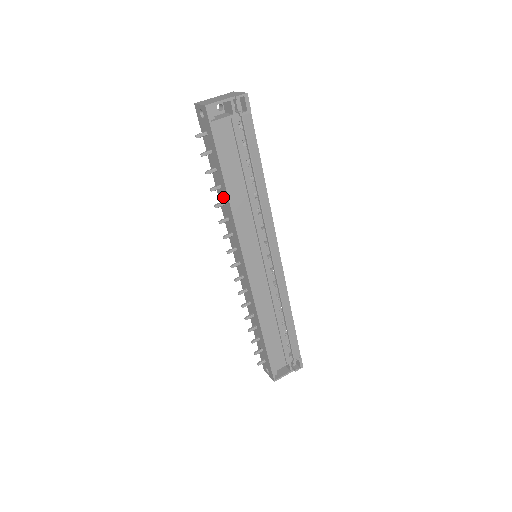
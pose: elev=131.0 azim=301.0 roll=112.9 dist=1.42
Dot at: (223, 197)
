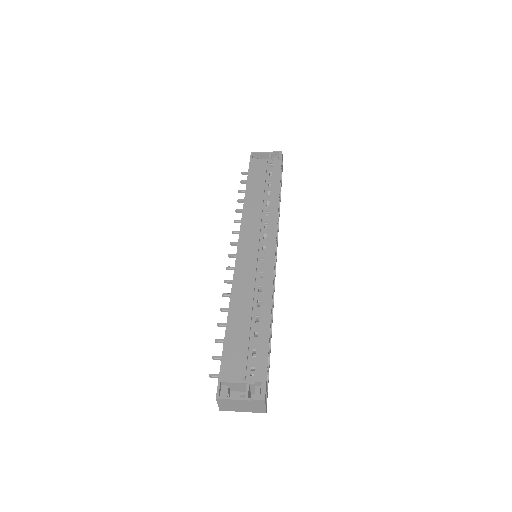
Dot at: occluded
